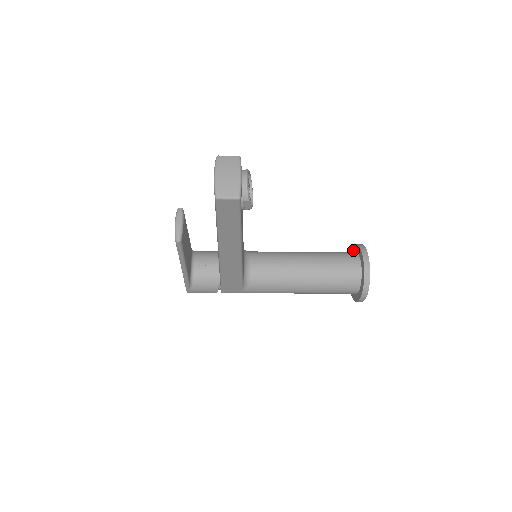
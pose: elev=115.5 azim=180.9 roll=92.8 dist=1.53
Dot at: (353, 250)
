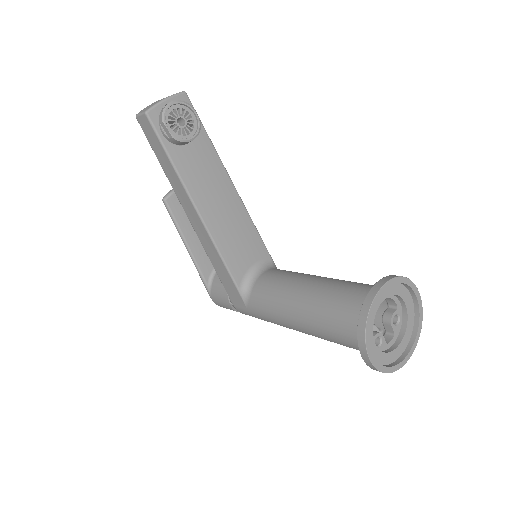
Dot at: (407, 295)
